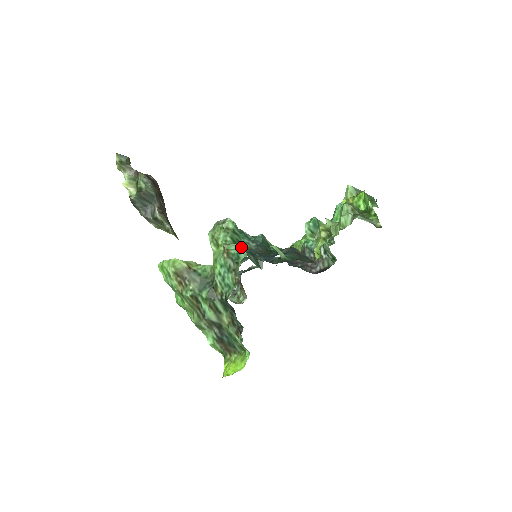
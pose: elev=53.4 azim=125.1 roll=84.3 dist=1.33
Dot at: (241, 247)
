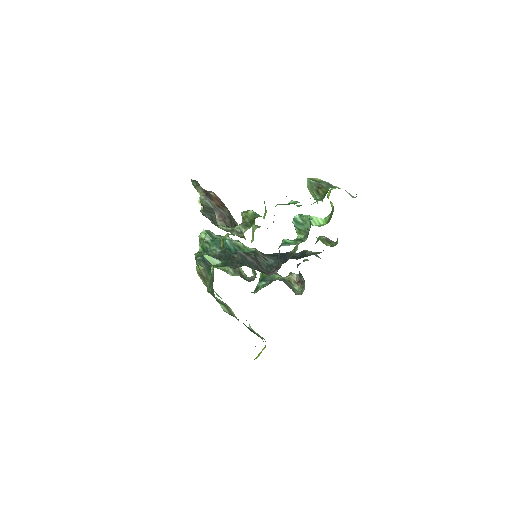
Dot at: (200, 255)
